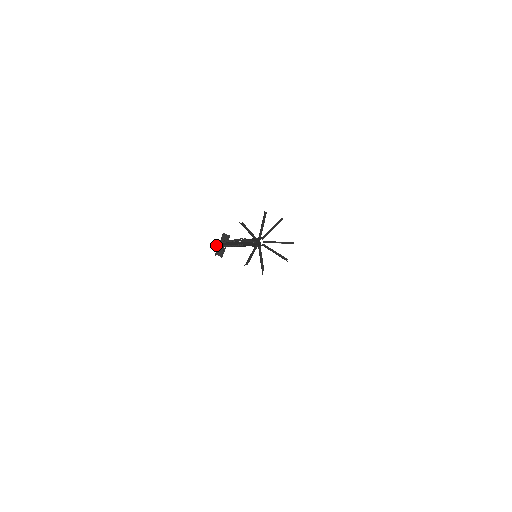
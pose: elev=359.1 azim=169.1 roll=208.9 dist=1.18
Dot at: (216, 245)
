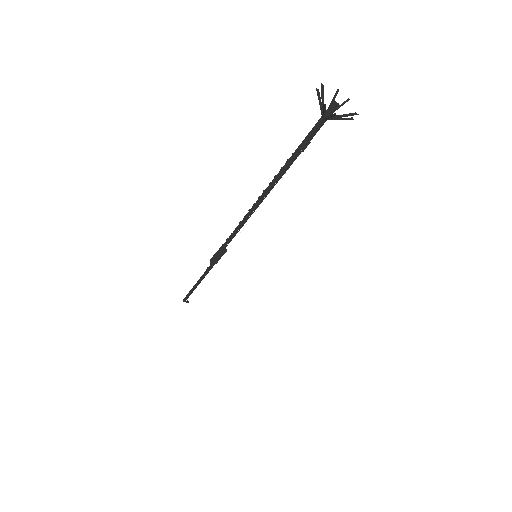
Dot at: occluded
